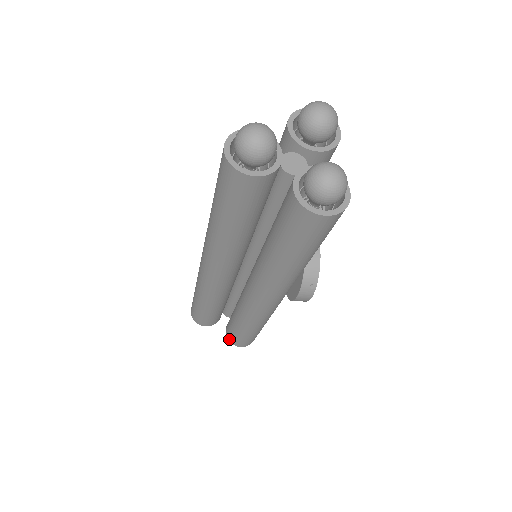
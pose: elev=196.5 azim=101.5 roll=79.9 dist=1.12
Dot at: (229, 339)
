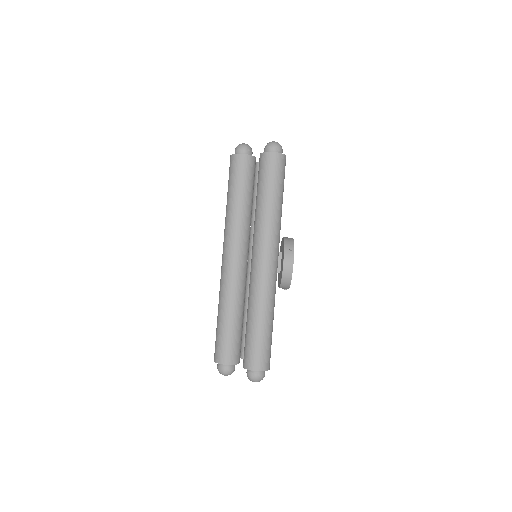
Dot at: (246, 365)
